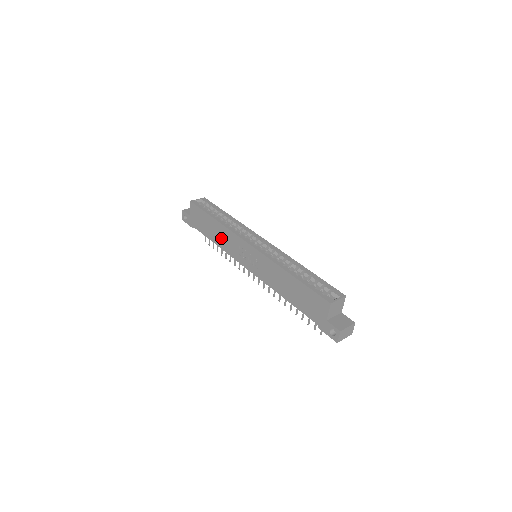
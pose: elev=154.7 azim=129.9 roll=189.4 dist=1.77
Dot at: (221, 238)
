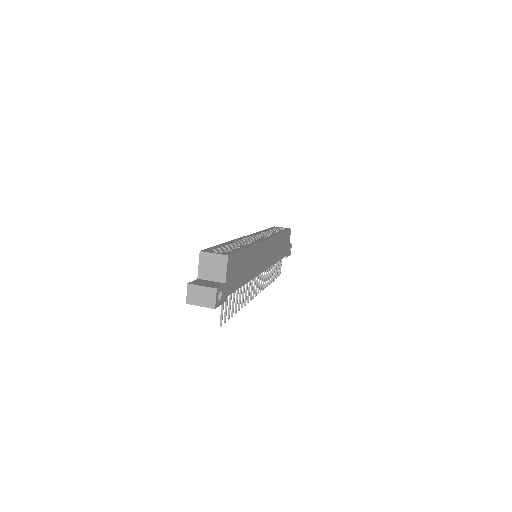
Dot at: occluded
